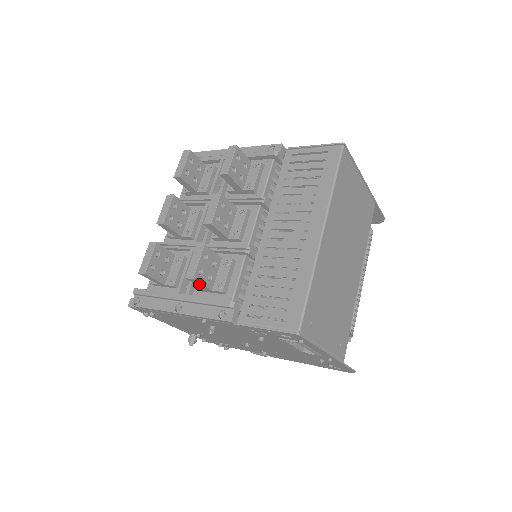
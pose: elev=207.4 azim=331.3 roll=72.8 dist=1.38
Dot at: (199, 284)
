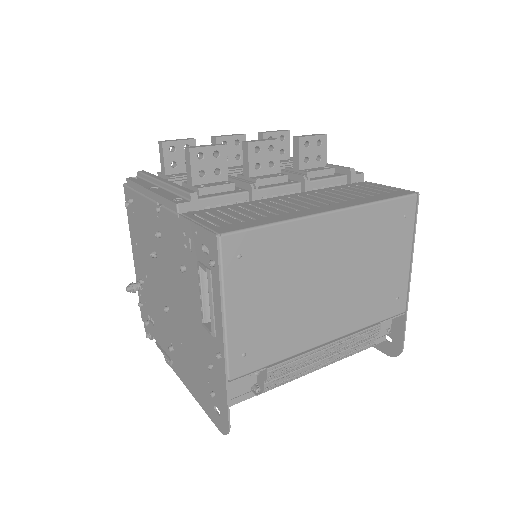
Dot at: (189, 165)
